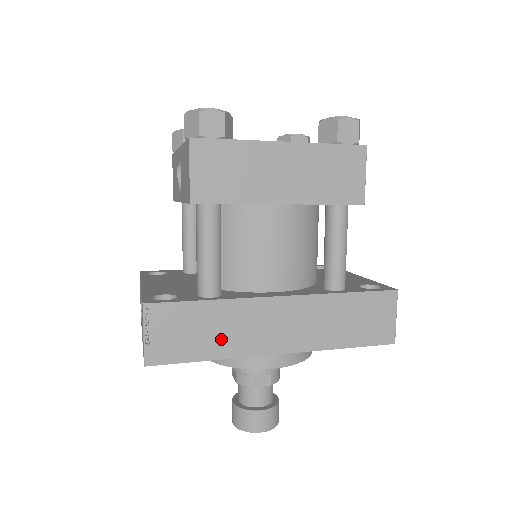
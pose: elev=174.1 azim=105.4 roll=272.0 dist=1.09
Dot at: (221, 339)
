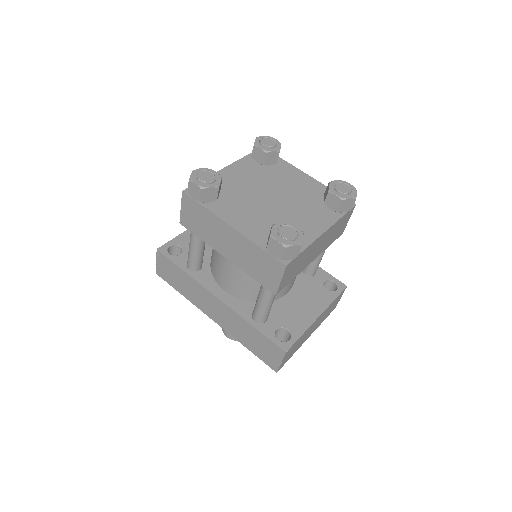
Dot at: (187, 290)
